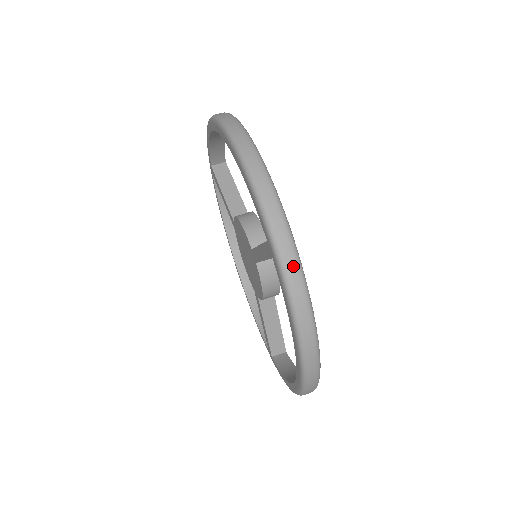
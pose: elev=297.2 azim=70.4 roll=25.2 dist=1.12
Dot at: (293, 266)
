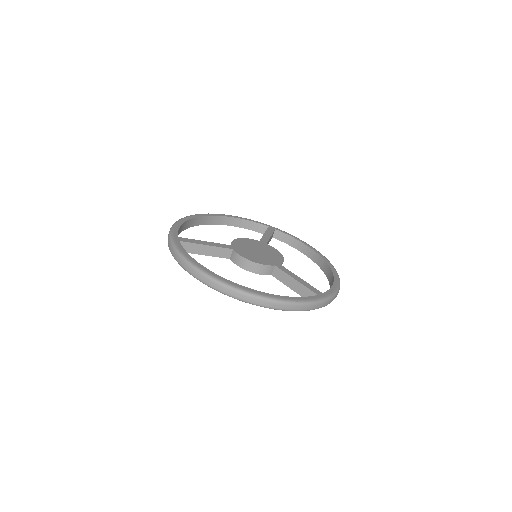
Dot at: (331, 301)
